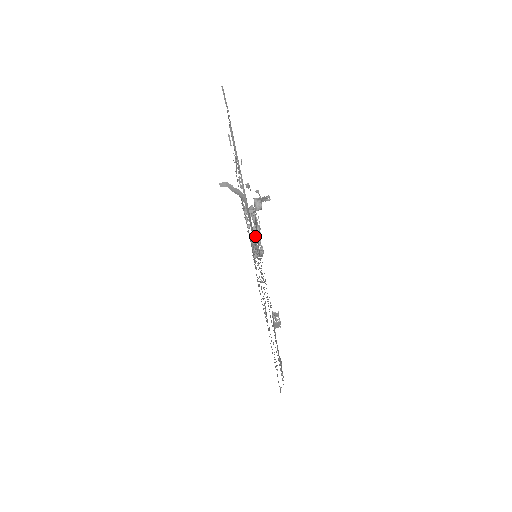
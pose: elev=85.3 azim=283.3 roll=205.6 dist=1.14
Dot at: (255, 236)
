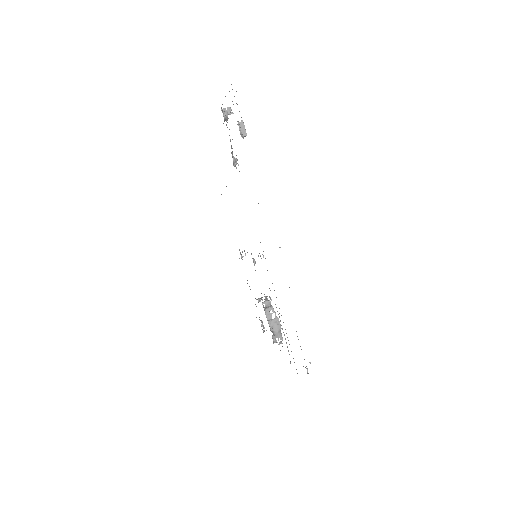
Dot at: (267, 305)
